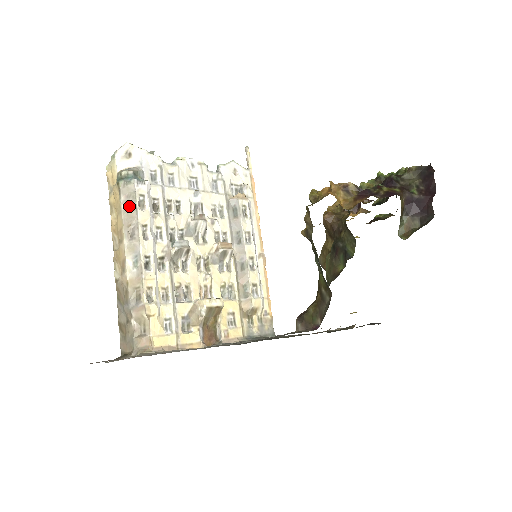
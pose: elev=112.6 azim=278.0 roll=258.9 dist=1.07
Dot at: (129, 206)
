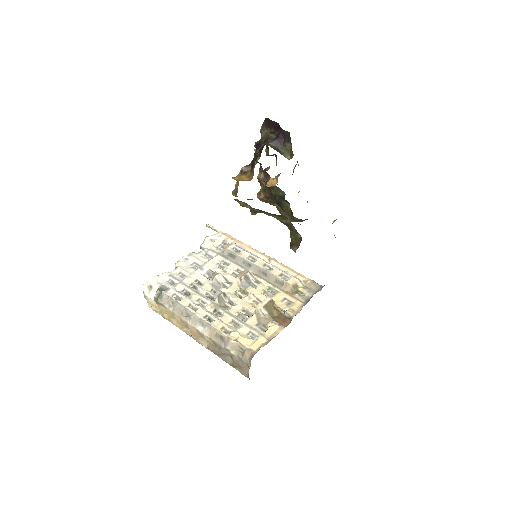
Dot at: (173, 306)
